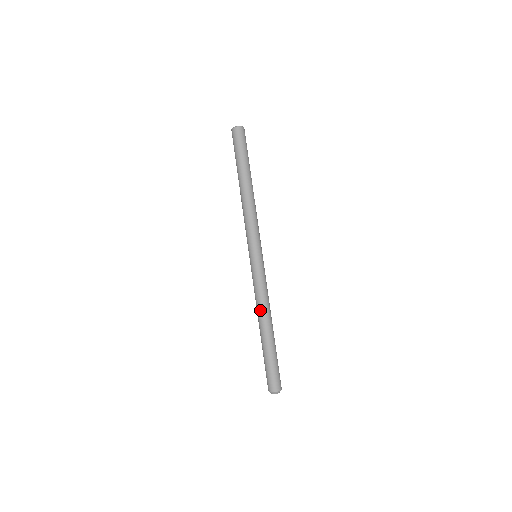
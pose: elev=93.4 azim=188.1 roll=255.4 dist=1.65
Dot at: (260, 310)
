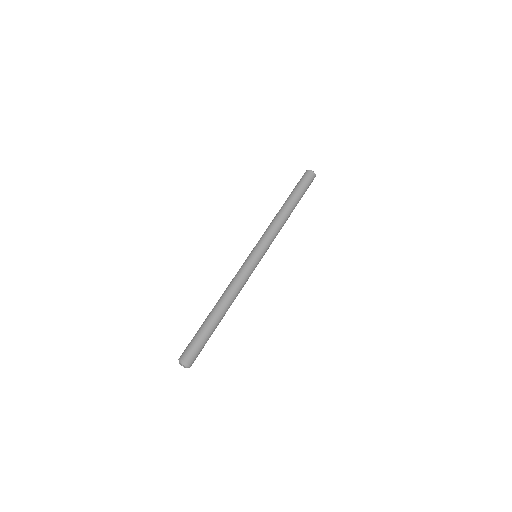
Dot at: (231, 294)
